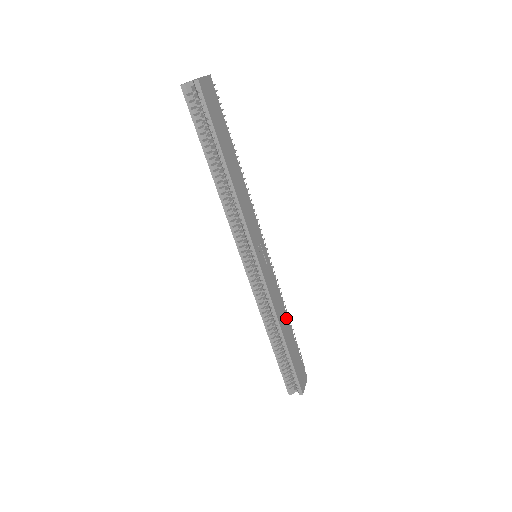
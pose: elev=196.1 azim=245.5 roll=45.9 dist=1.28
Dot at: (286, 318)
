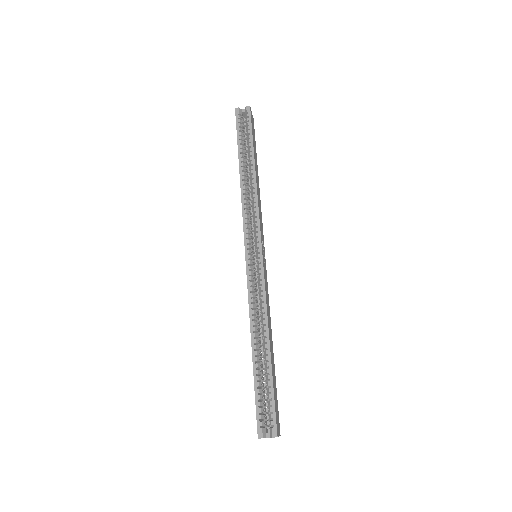
Dot at: (271, 335)
